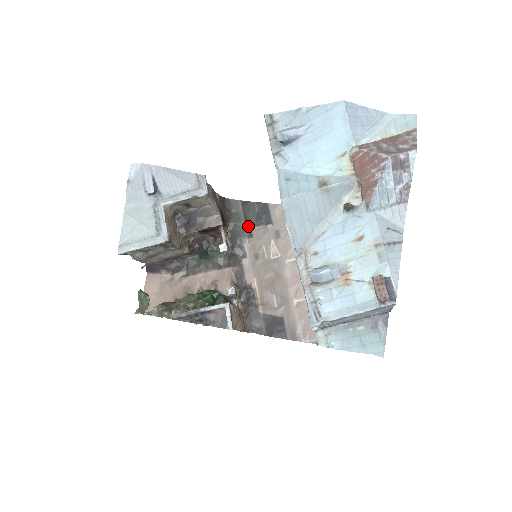
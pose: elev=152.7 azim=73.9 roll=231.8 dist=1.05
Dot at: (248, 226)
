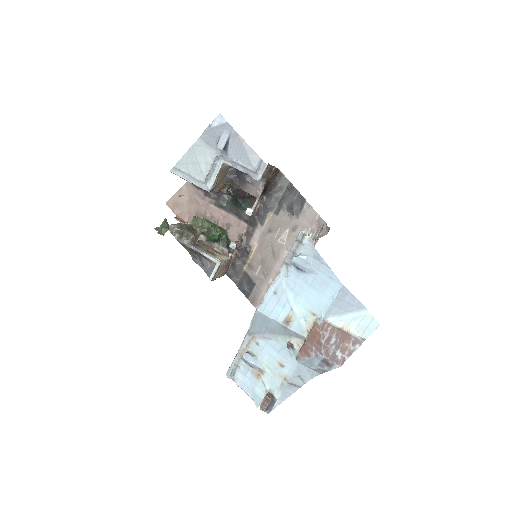
Dot at: (280, 205)
